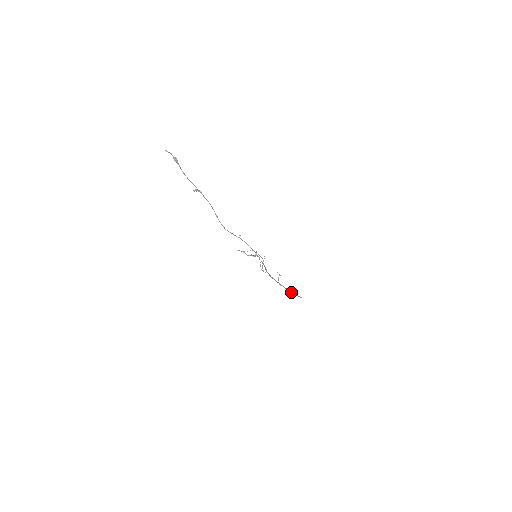
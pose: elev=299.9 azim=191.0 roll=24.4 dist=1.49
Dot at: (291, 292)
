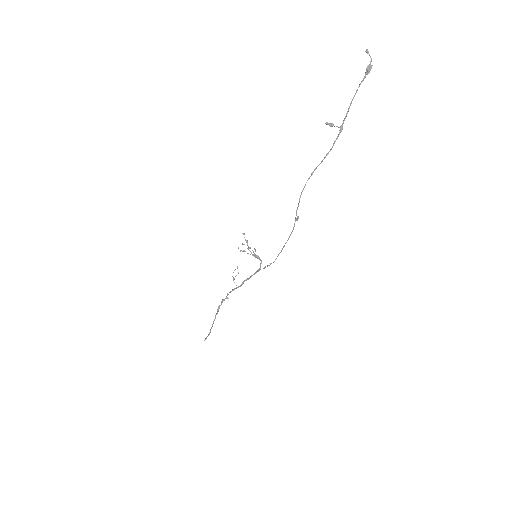
Dot at: occluded
